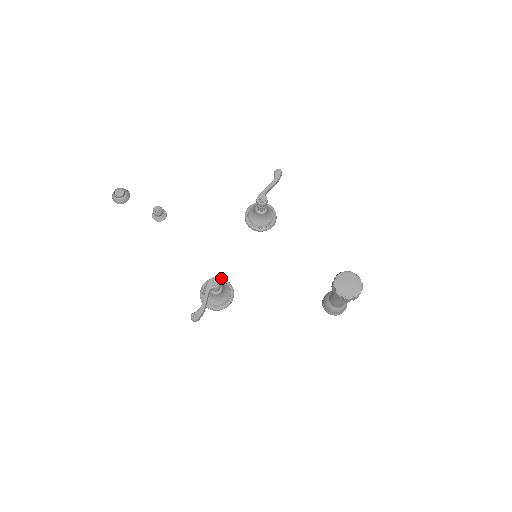
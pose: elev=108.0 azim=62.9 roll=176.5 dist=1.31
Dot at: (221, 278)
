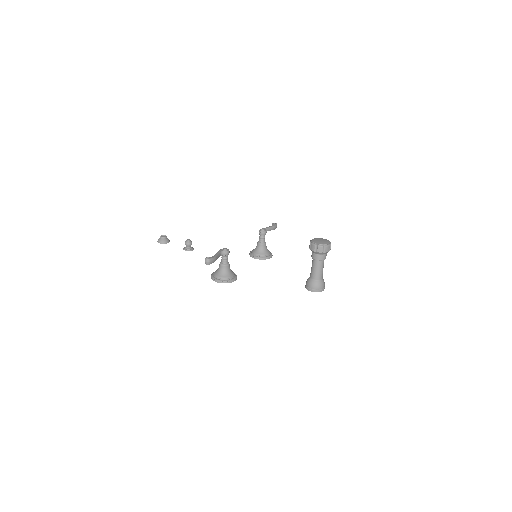
Dot at: occluded
